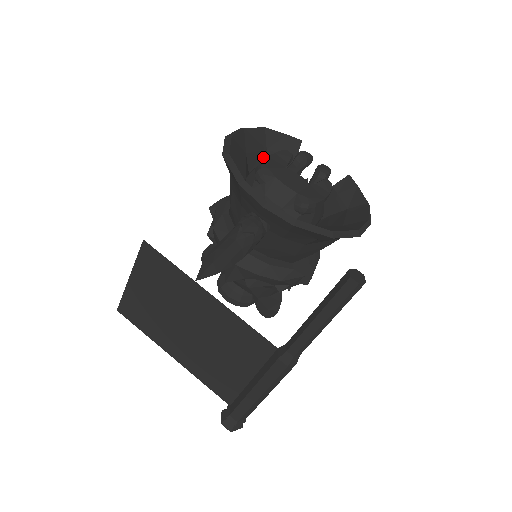
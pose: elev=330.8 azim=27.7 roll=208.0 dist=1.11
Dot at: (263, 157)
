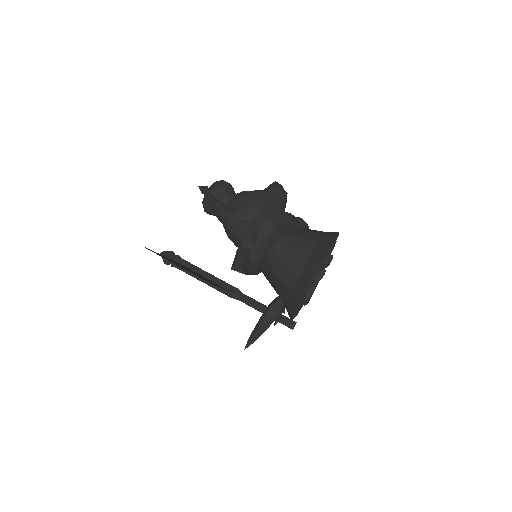
Dot at: occluded
